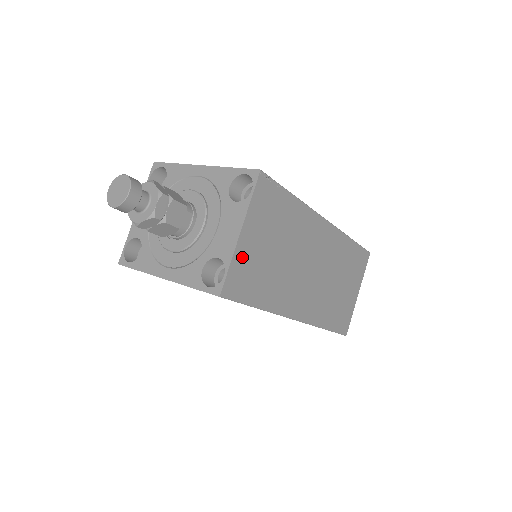
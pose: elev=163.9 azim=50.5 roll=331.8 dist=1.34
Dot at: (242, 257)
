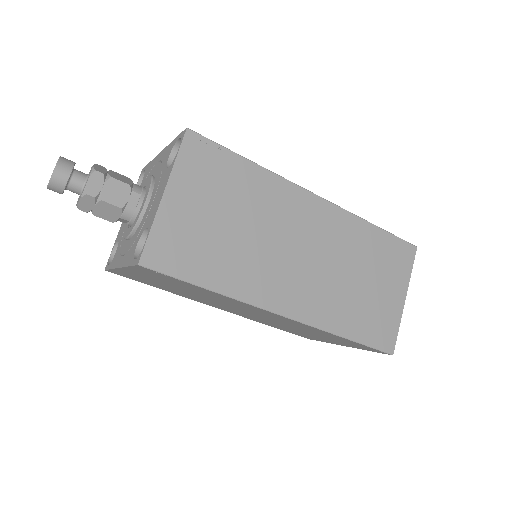
Dot at: (170, 223)
